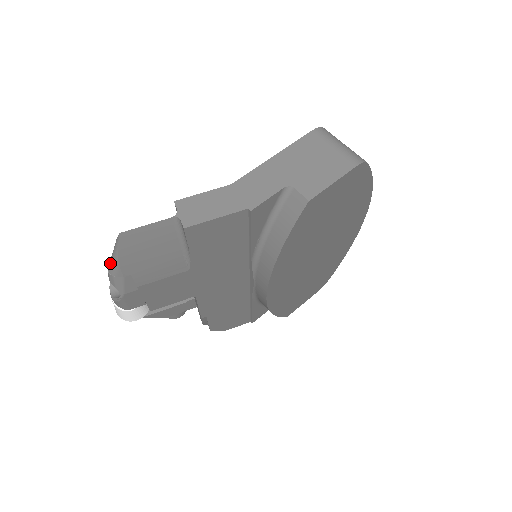
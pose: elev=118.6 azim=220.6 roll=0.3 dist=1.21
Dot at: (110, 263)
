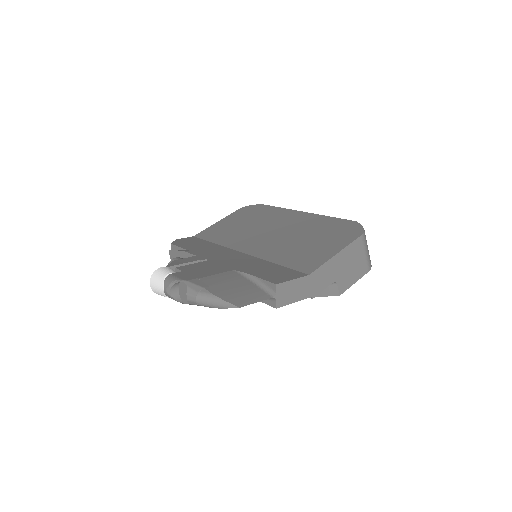
Dot at: (204, 301)
